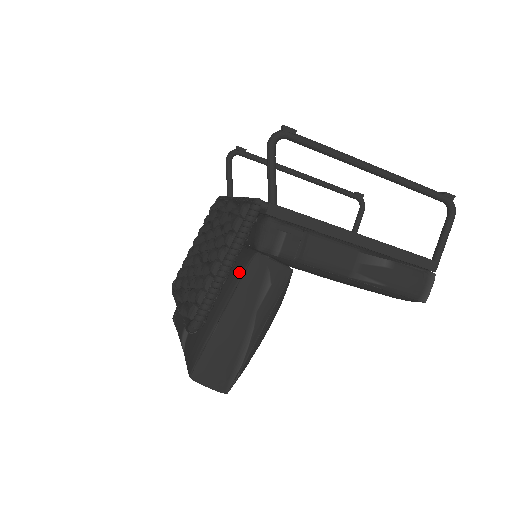
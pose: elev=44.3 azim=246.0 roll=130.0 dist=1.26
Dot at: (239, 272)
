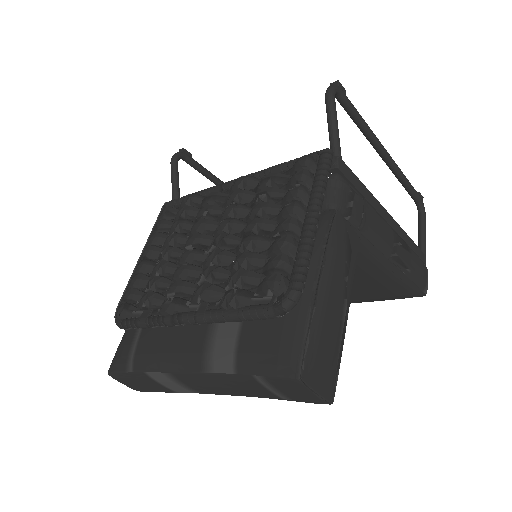
Dot at: (321, 233)
